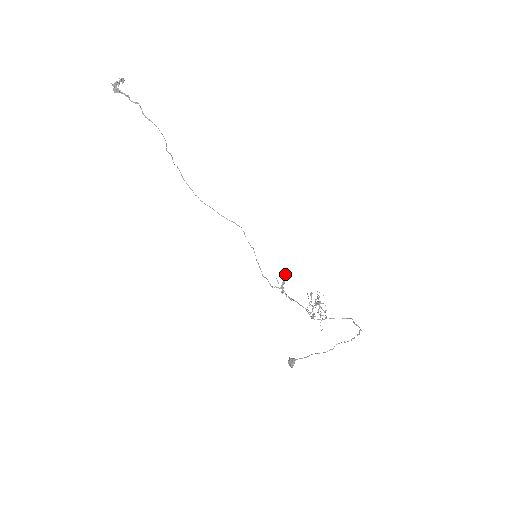
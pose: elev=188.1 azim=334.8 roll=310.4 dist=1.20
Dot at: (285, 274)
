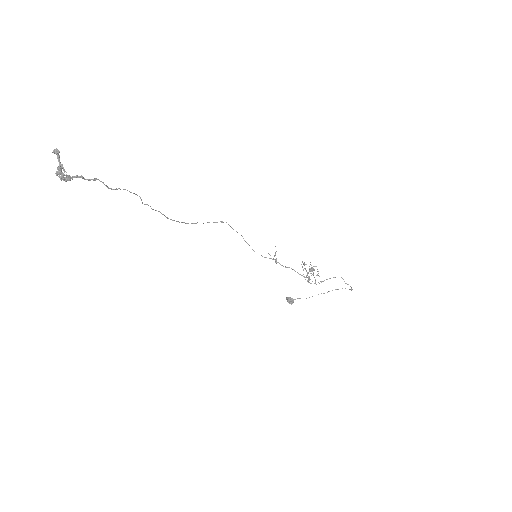
Dot at: occluded
